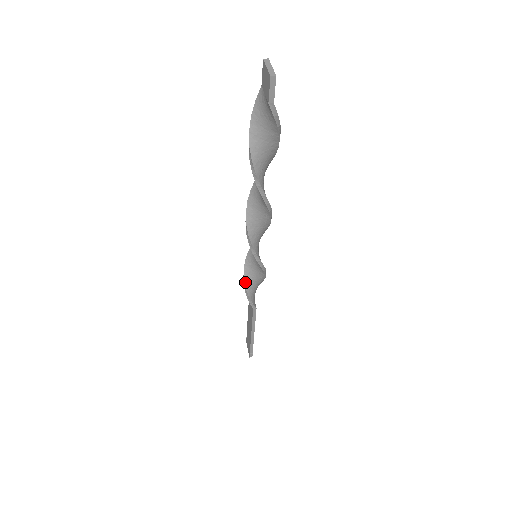
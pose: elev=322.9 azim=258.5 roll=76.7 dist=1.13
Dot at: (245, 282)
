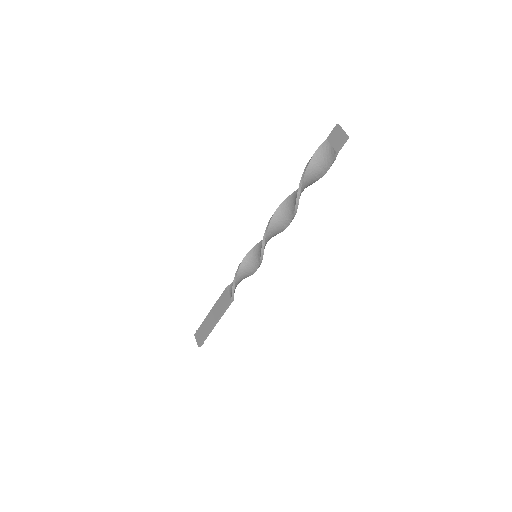
Dot at: (237, 276)
